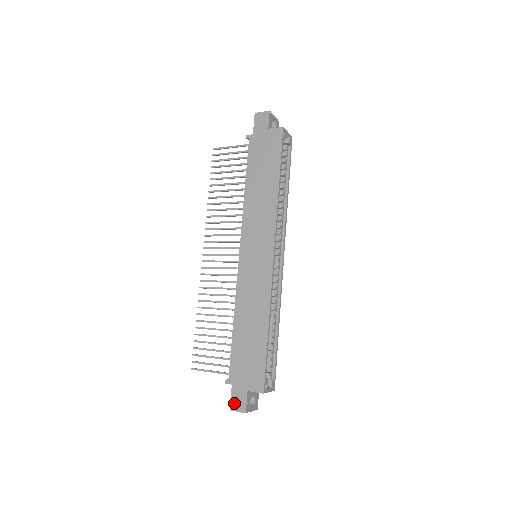
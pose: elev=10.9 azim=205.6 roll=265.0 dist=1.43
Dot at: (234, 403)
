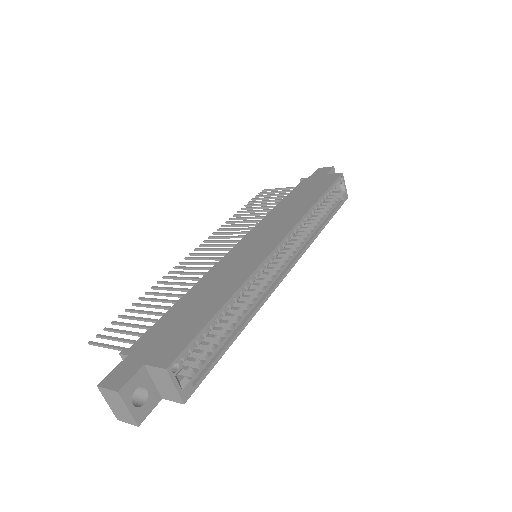
Dot at: (112, 377)
